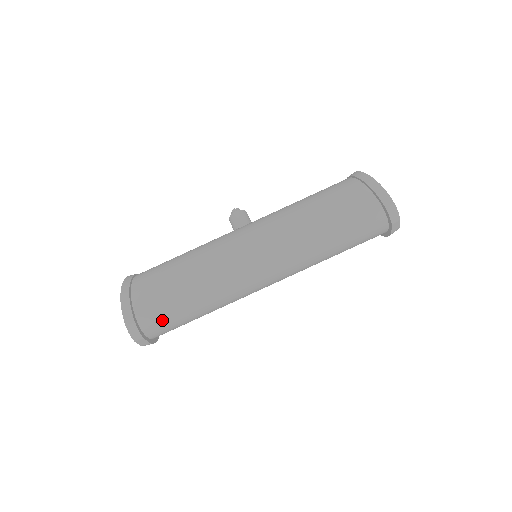
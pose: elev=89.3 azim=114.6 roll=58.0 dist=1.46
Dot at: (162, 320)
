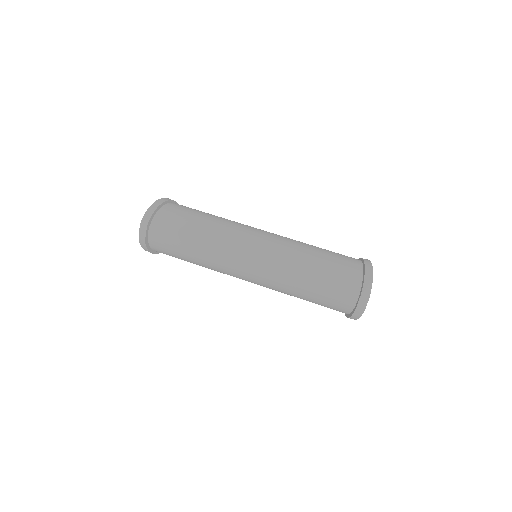
Dot at: (168, 227)
